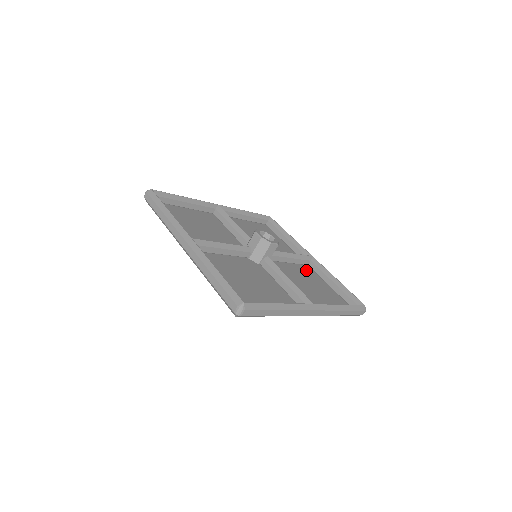
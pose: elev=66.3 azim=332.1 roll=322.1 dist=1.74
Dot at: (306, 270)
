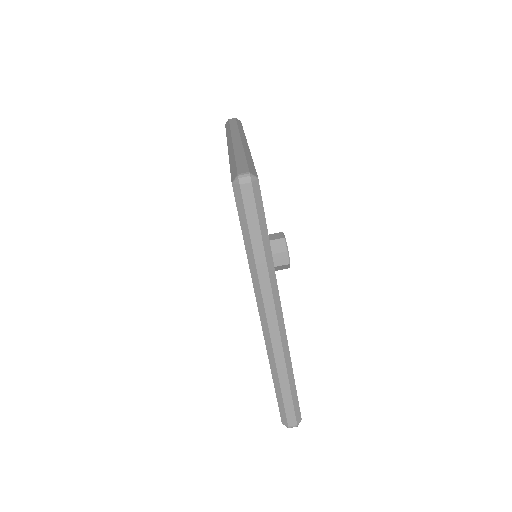
Dot at: occluded
